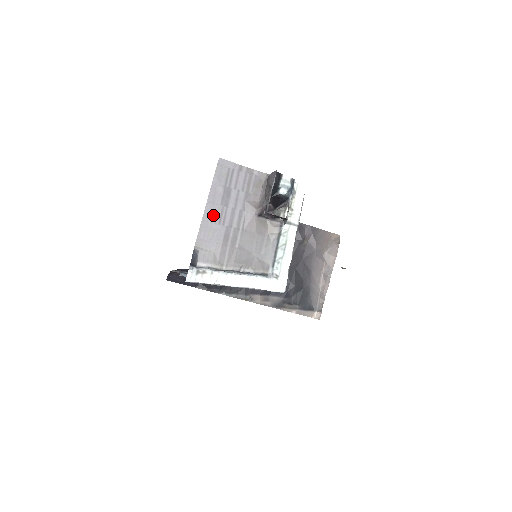
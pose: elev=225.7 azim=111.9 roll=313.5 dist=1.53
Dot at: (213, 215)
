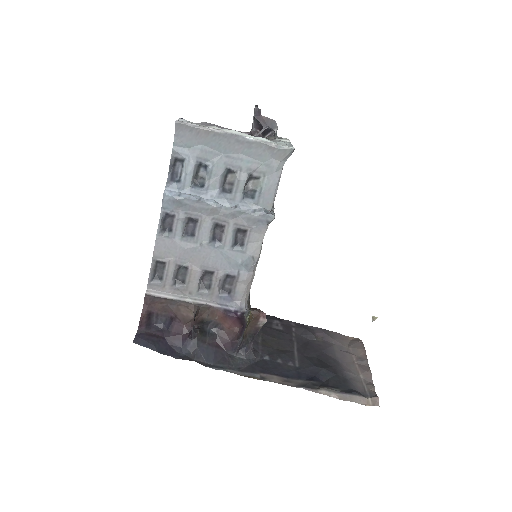
Dot at: occluded
